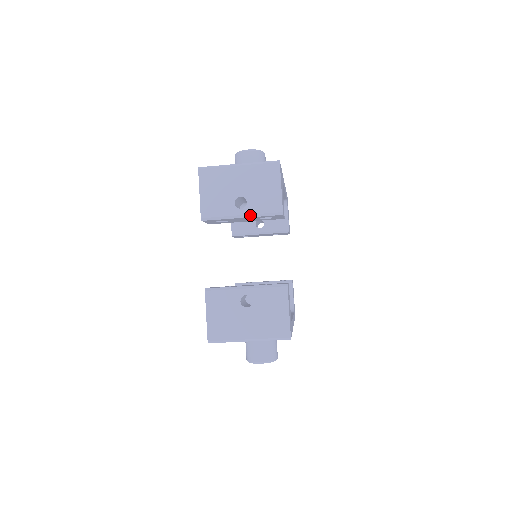
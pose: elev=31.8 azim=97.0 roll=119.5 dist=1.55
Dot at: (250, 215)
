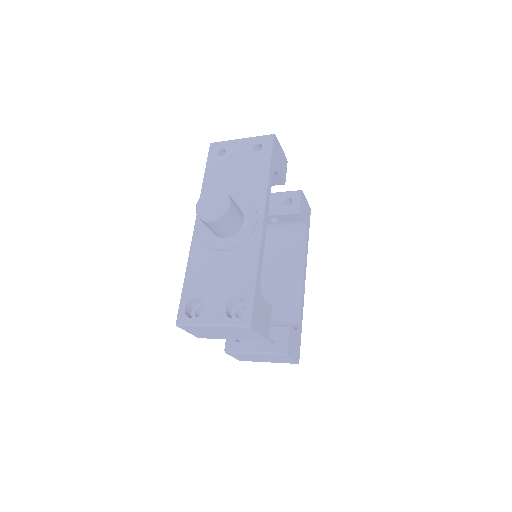
Dot at: (240, 339)
